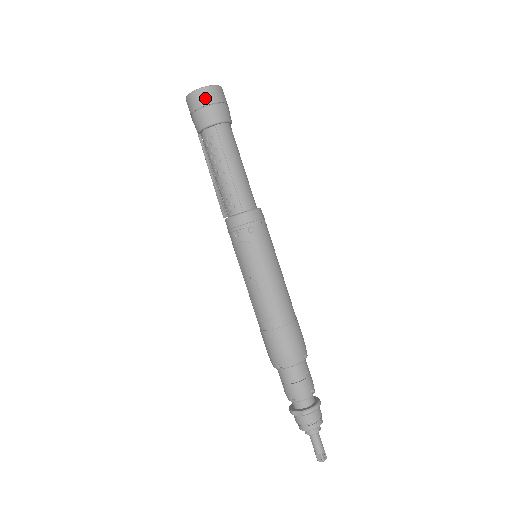
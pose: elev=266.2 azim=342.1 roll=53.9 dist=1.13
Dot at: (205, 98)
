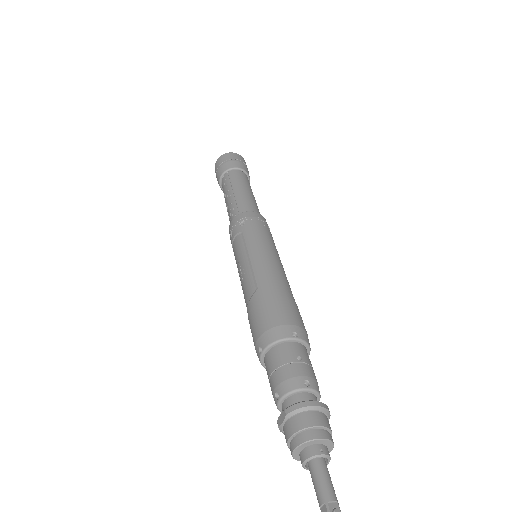
Dot at: (222, 159)
